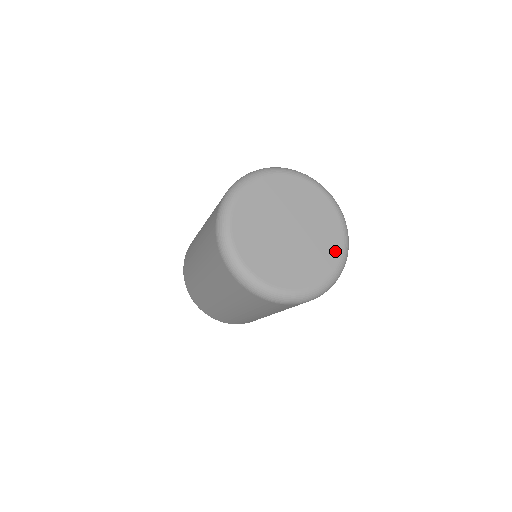
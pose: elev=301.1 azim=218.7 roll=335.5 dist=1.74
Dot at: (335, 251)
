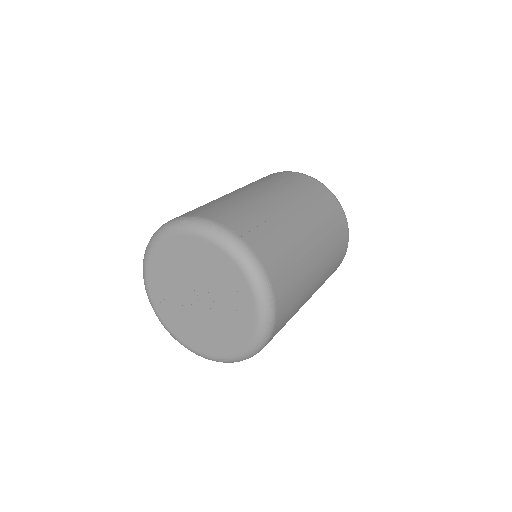
Dot at: (239, 280)
